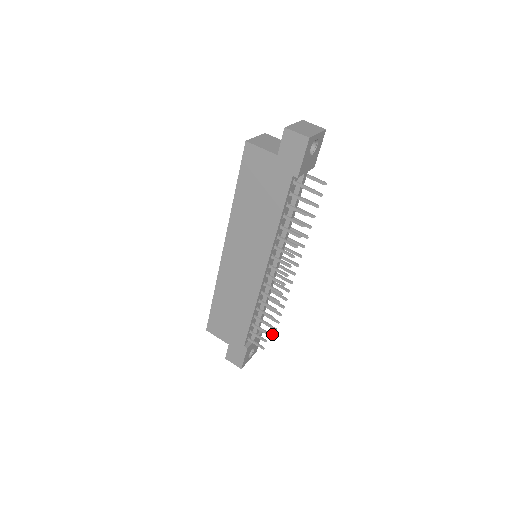
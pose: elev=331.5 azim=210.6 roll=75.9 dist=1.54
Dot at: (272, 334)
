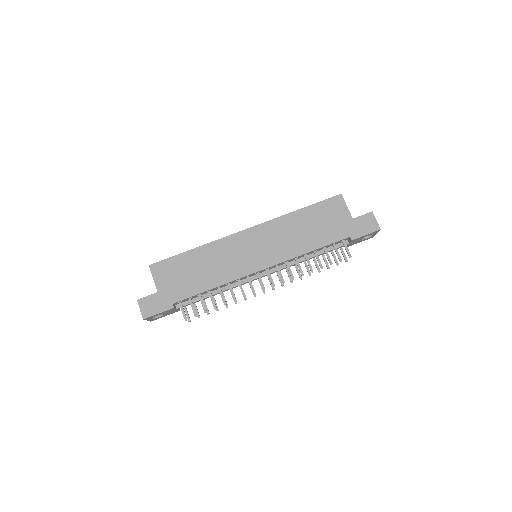
Dot at: occluded
